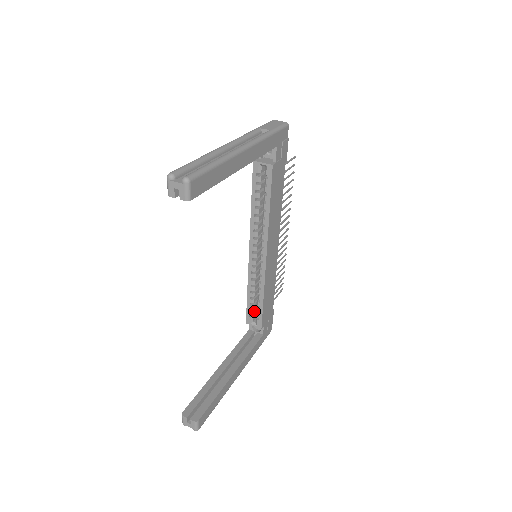
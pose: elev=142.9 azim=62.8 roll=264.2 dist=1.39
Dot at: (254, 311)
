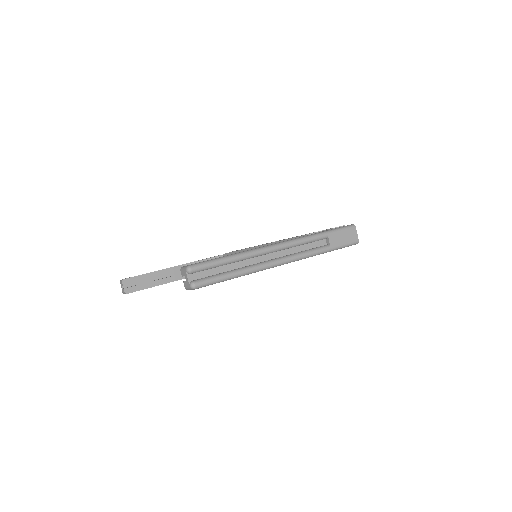
Dot at: occluded
